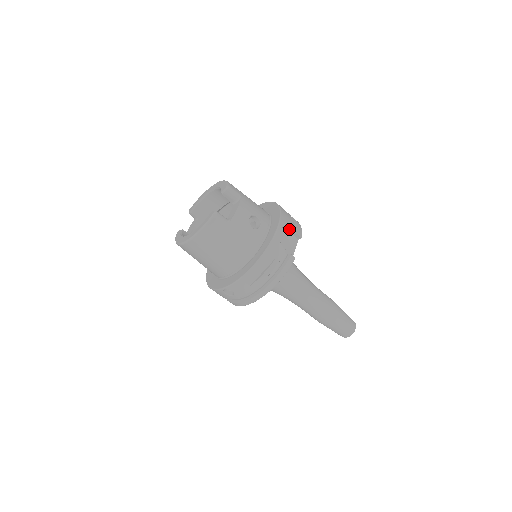
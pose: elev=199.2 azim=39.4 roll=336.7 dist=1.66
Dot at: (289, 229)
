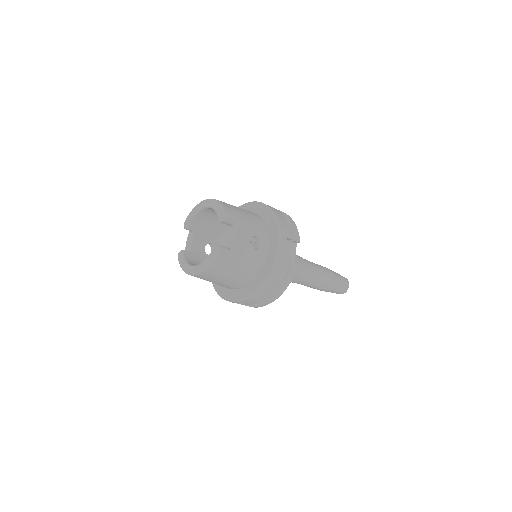
Dot at: (288, 239)
